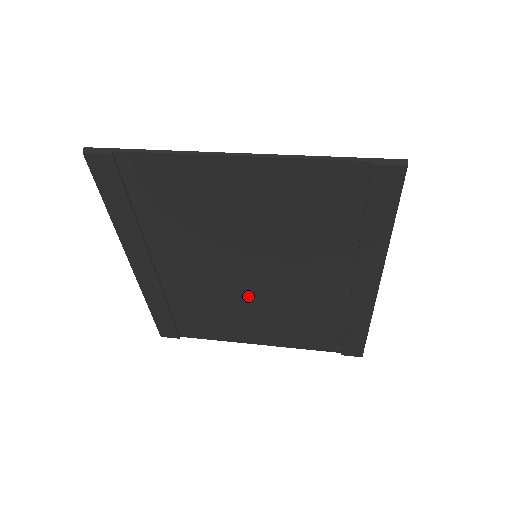
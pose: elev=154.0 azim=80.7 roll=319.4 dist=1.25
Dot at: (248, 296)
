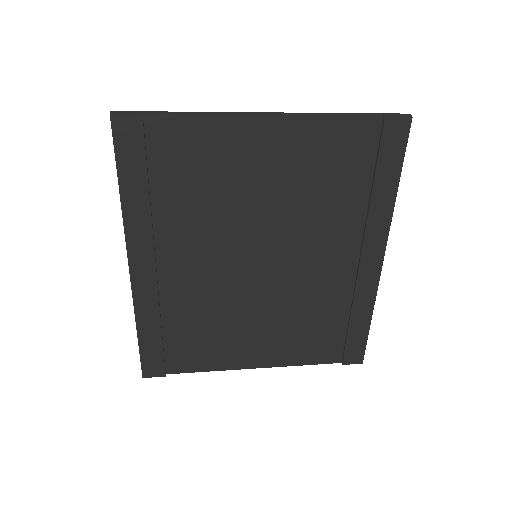
Dot at: (254, 296)
